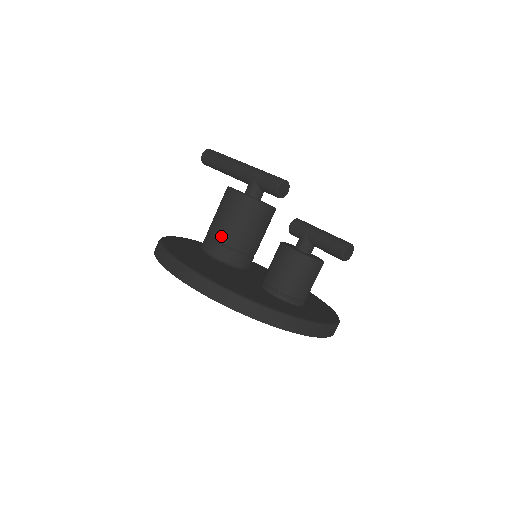
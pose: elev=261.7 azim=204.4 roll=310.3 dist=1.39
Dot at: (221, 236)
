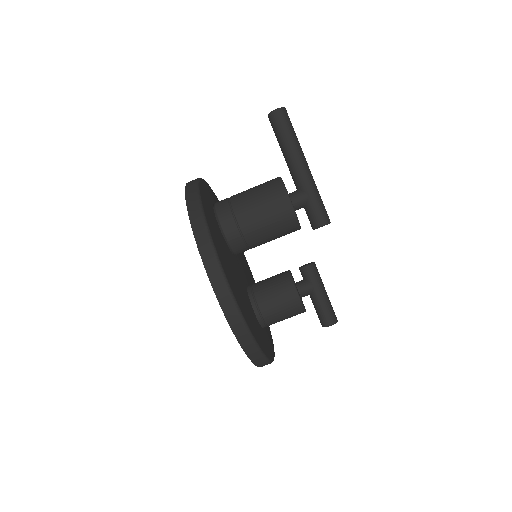
Dot at: (246, 226)
